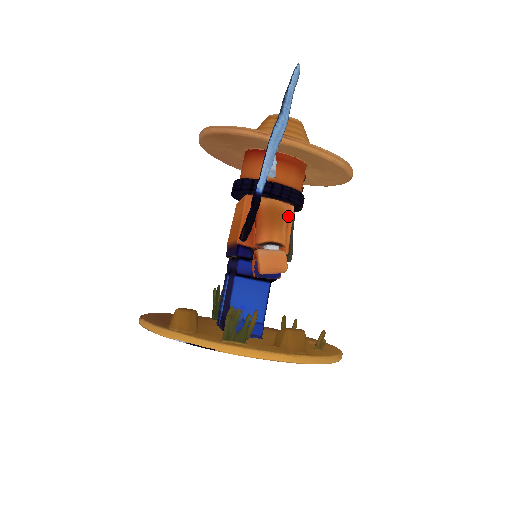
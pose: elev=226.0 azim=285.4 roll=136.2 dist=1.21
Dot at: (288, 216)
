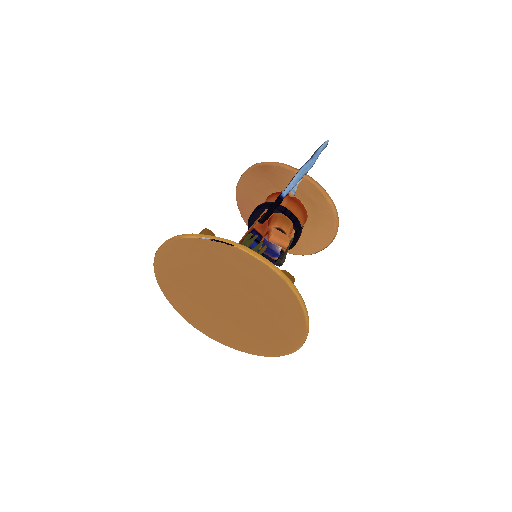
Dot at: occluded
